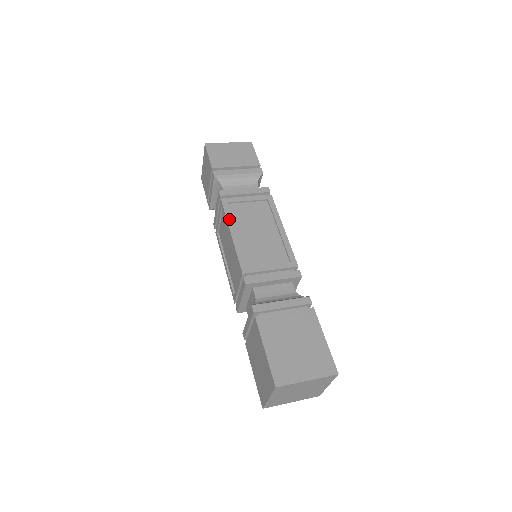
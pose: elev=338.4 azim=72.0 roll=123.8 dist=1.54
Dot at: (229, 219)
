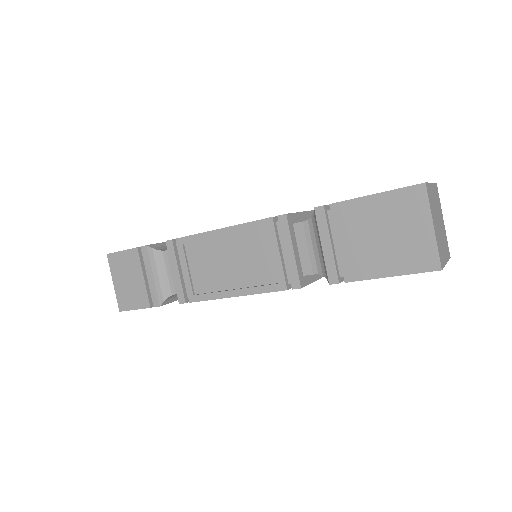
Dot at: (204, 232)
